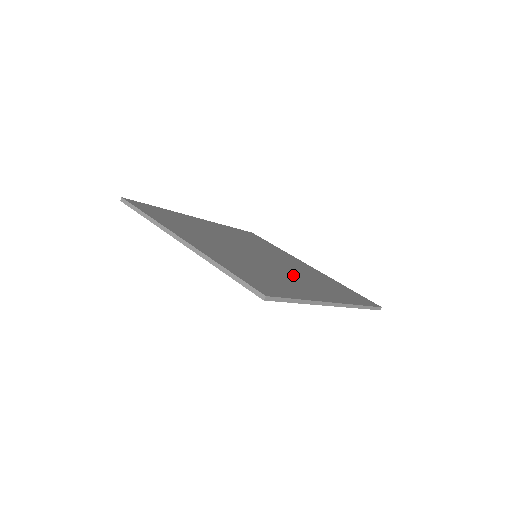
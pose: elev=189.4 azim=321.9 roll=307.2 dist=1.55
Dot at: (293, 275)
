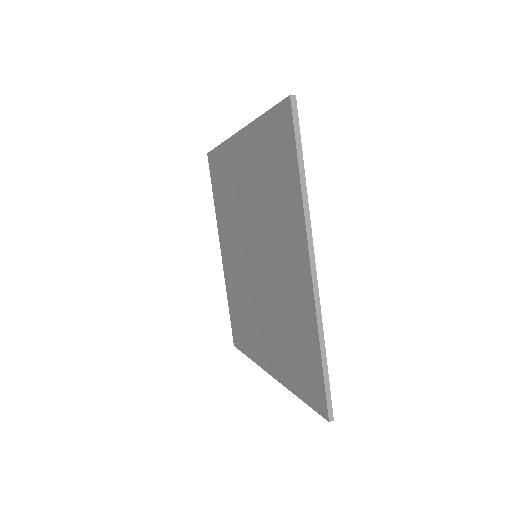
Dot at: occluded
